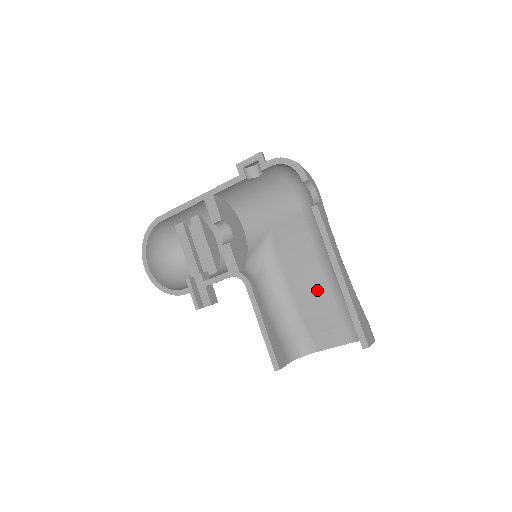
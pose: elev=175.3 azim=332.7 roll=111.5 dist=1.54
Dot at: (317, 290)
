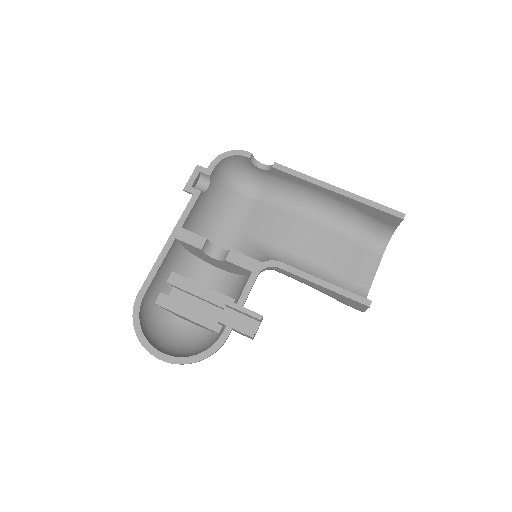
Dot at: (324, 240)
